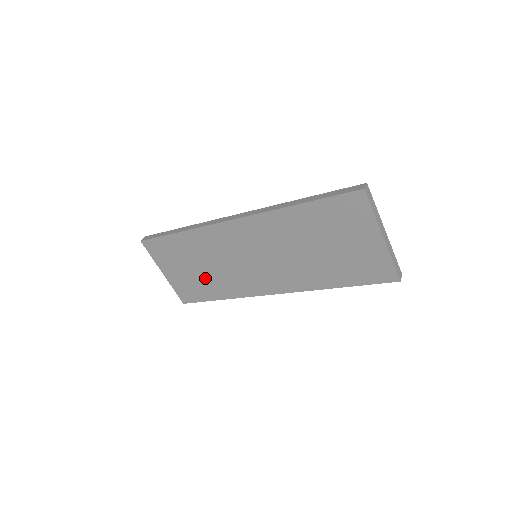
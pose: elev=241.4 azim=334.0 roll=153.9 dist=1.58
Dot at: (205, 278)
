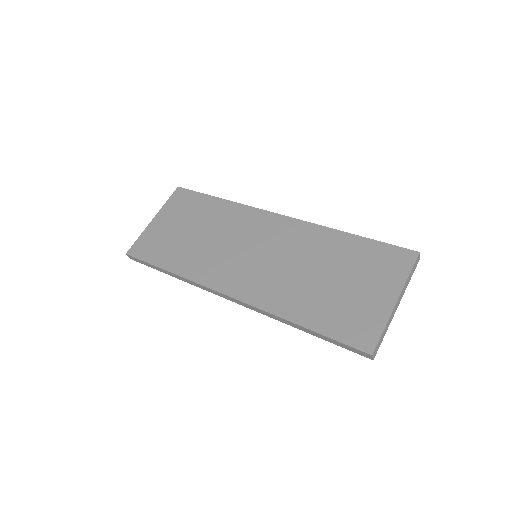
Dot at: (185, 244)
